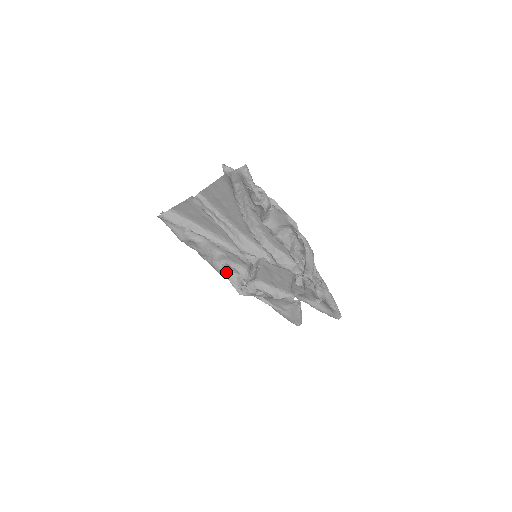
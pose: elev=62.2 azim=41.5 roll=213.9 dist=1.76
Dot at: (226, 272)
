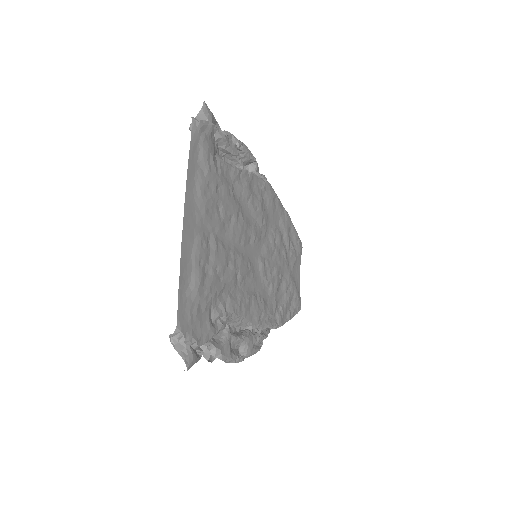
Dot at: occluded
